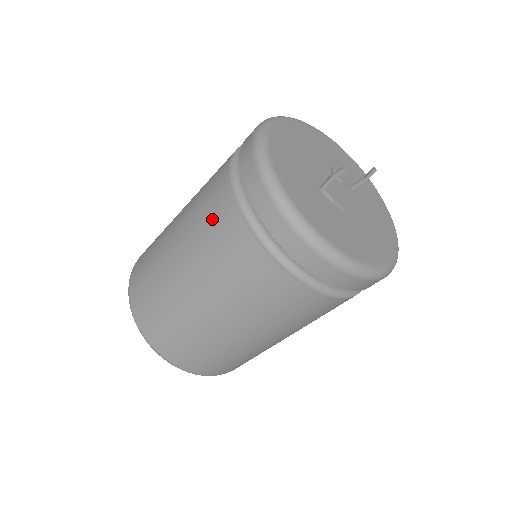
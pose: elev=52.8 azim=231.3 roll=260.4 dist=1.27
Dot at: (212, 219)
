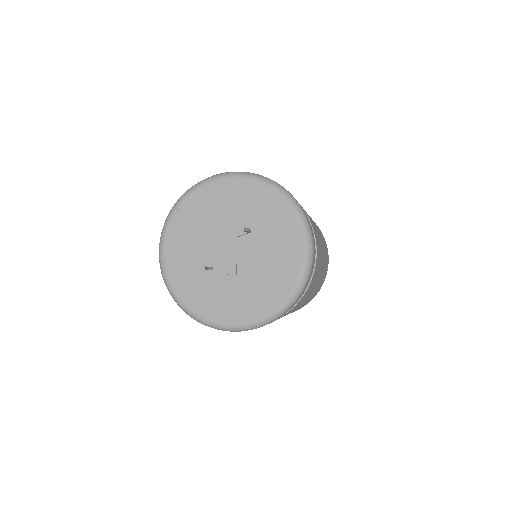
Dot at: occluded
